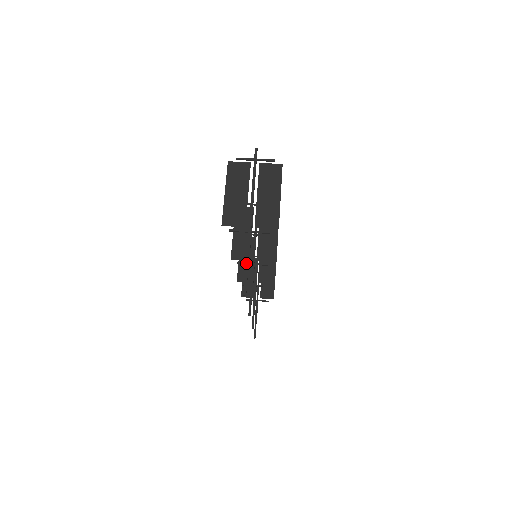
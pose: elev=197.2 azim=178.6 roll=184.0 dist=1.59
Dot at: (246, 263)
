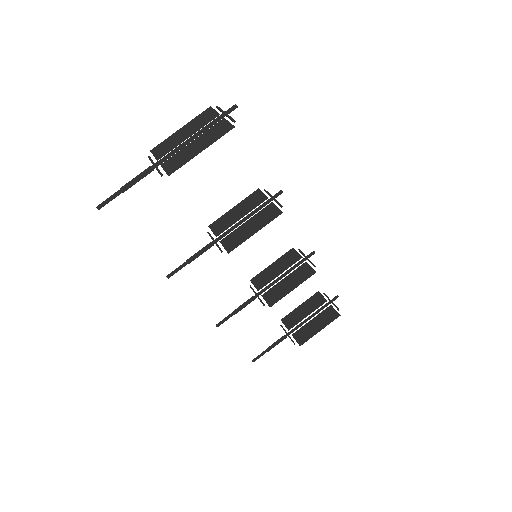
Dot at: (124, 186)
